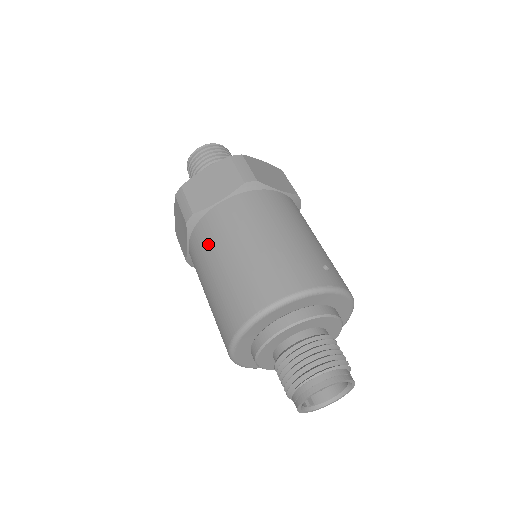
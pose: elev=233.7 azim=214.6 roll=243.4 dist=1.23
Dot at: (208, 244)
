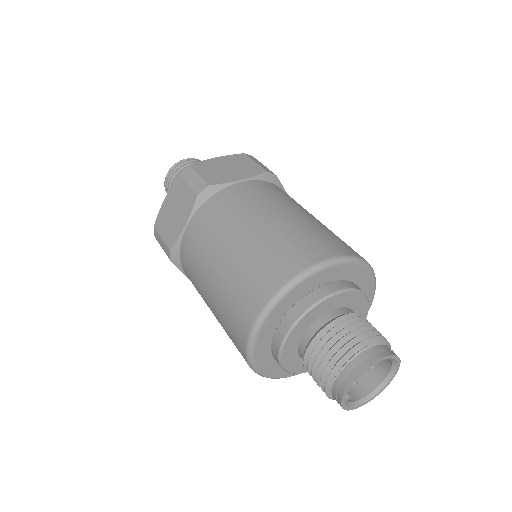
Dot at: (229, 213)
